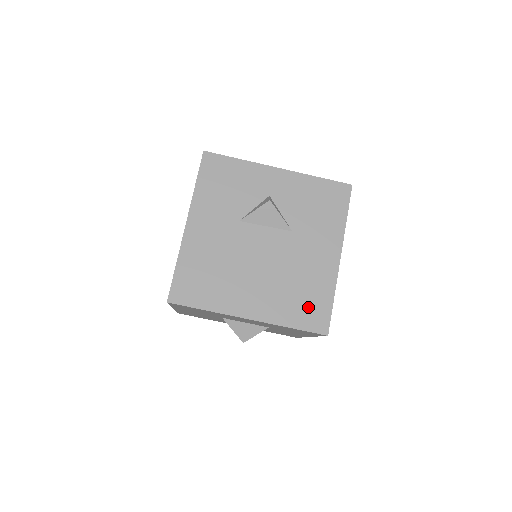
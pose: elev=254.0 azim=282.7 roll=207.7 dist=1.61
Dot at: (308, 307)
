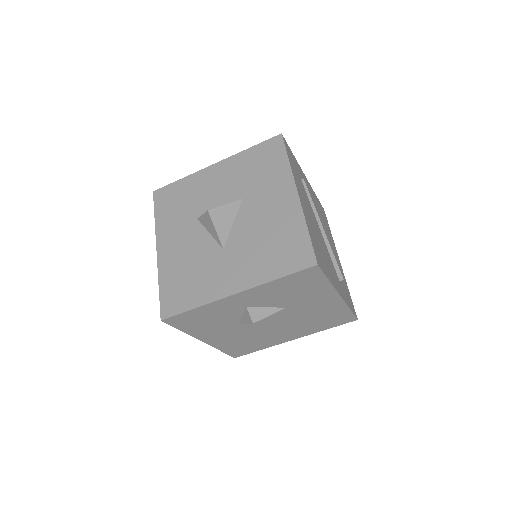
Dot at: (332, 320)
